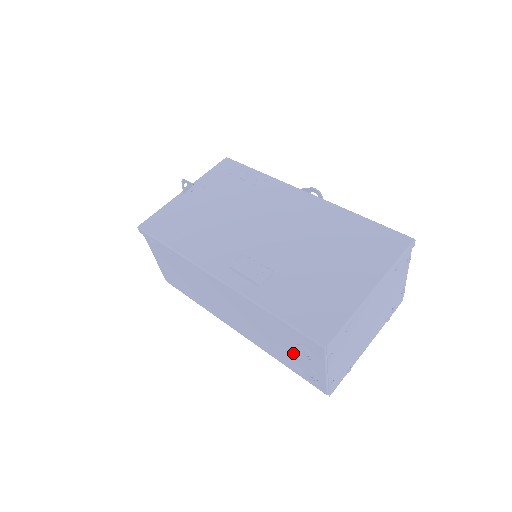
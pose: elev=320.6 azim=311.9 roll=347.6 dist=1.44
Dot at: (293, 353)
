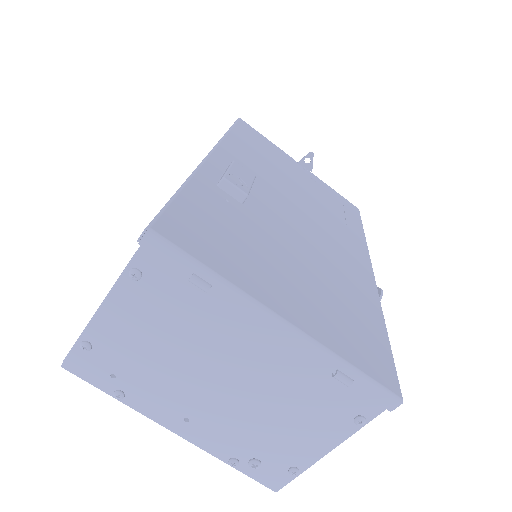
Dot at: occluded
